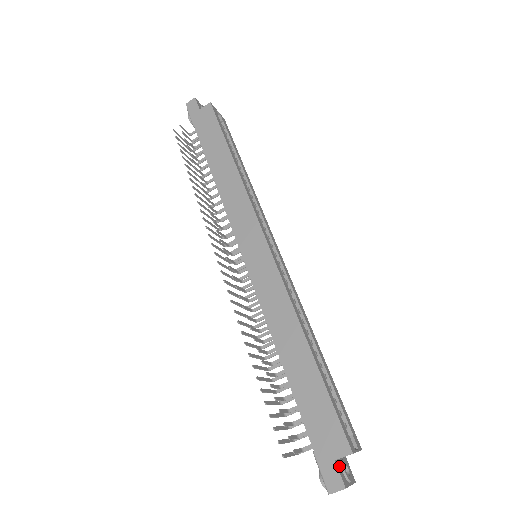
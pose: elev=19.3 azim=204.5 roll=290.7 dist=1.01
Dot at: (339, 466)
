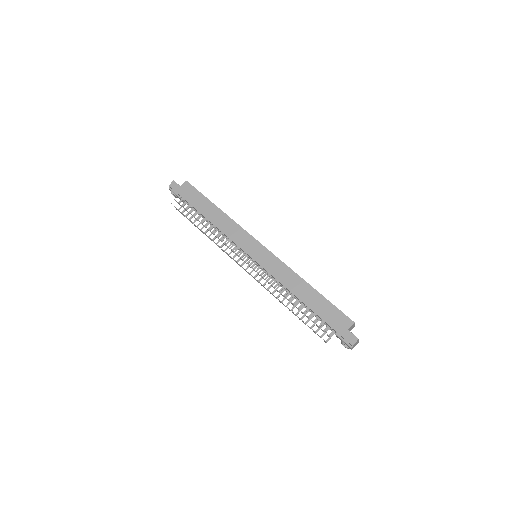
Dot at: (350, 333)
